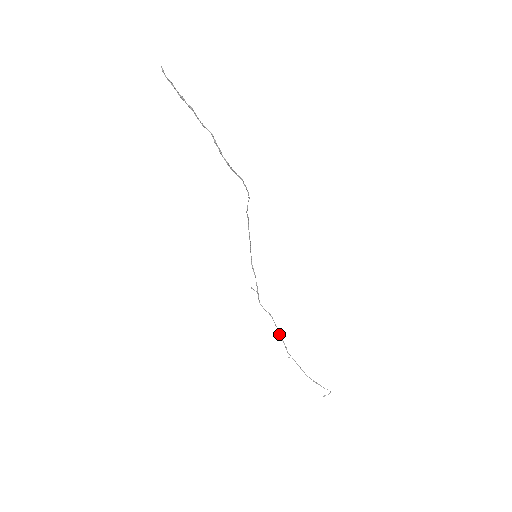
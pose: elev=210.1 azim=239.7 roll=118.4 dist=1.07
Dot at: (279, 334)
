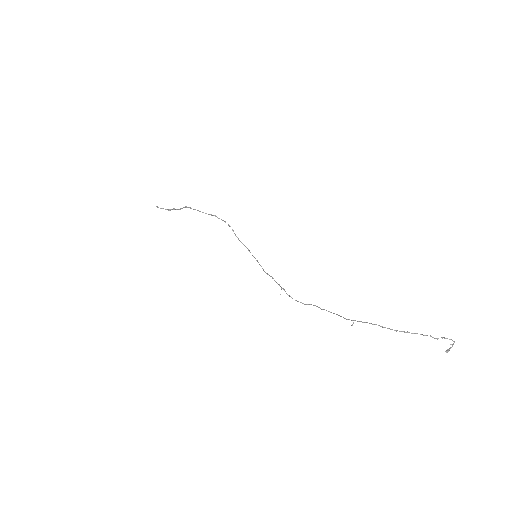
Dot at: occluded
